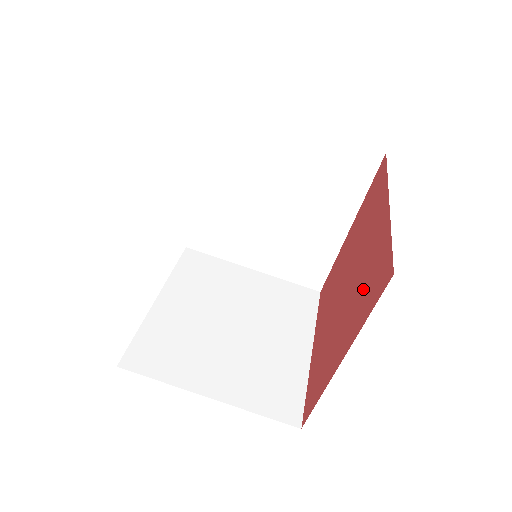
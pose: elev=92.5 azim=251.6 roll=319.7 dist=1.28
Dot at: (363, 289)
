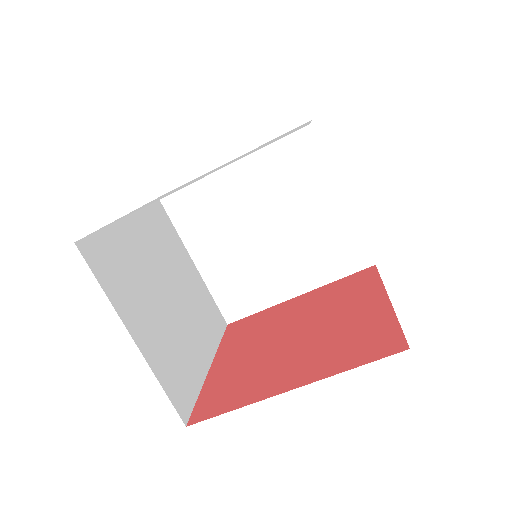
Dot at: (342, 345)
